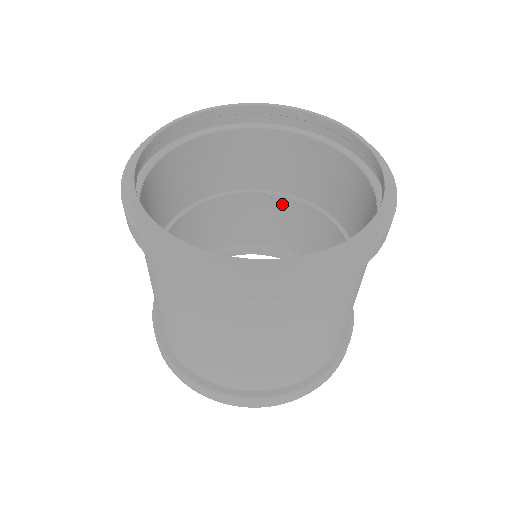
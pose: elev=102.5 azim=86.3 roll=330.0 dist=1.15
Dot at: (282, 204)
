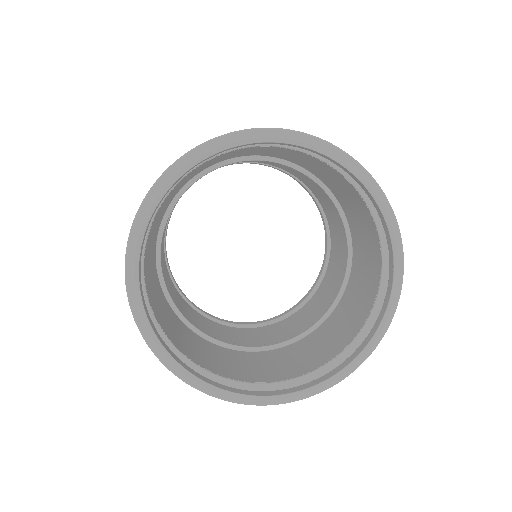
Dot at: occluded
